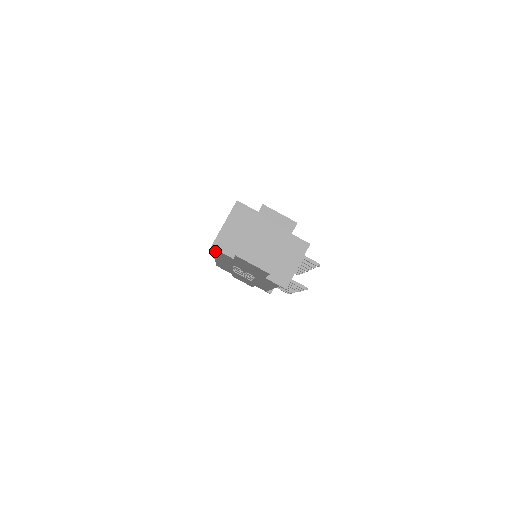
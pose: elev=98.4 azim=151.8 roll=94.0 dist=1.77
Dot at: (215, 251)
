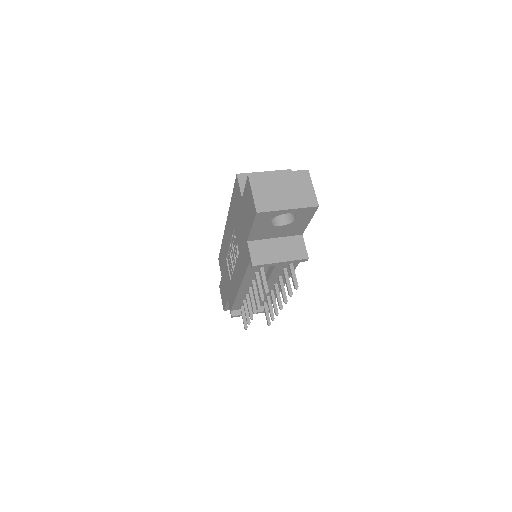
Dot at: (235, 189)
